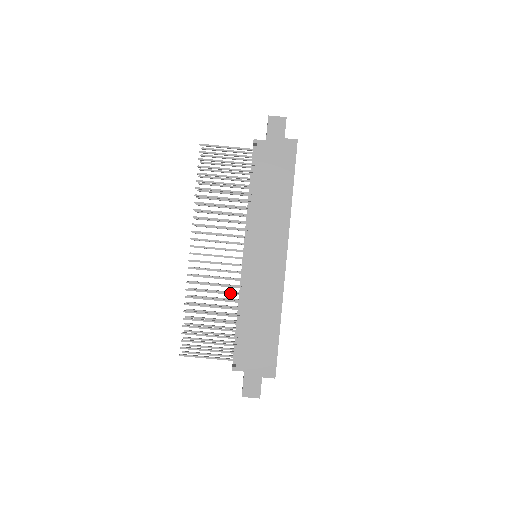
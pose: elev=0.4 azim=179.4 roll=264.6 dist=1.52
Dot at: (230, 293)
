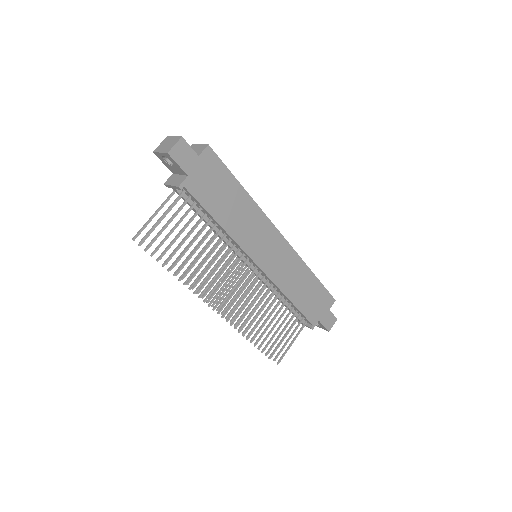
Dot at: (269, 298)
